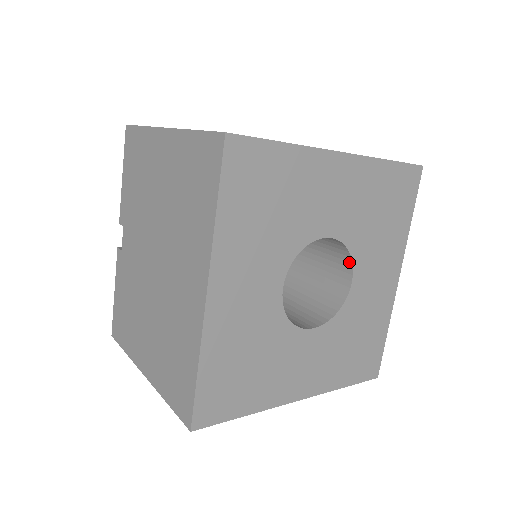
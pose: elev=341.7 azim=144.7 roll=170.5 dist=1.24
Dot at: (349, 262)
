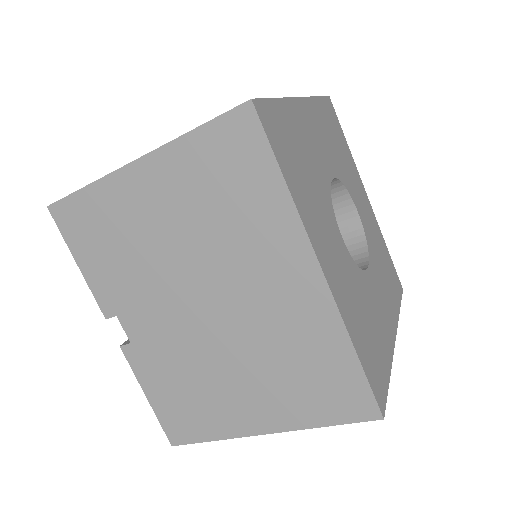
Dot at: (364, 257)
